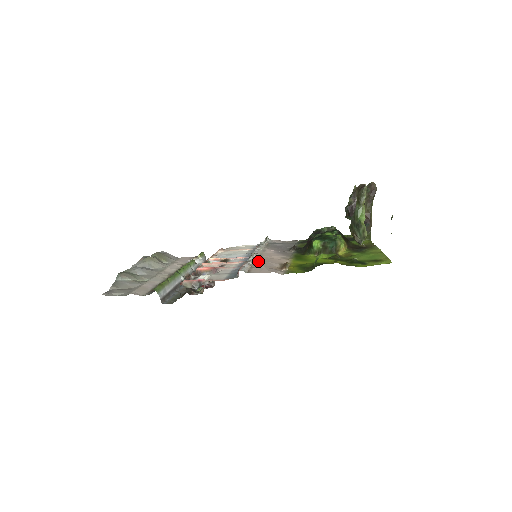
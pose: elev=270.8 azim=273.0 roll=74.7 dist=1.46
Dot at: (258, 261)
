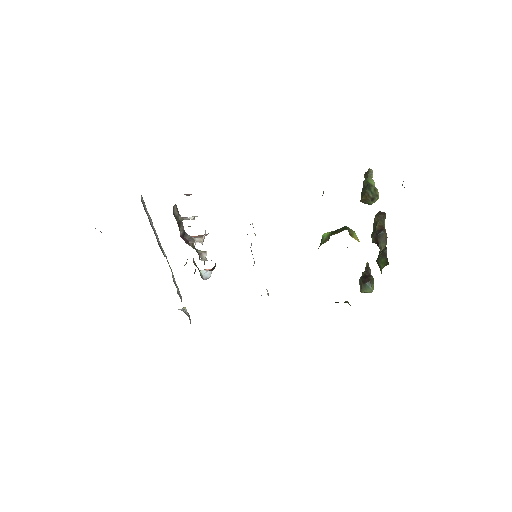
Dot at: occluded
